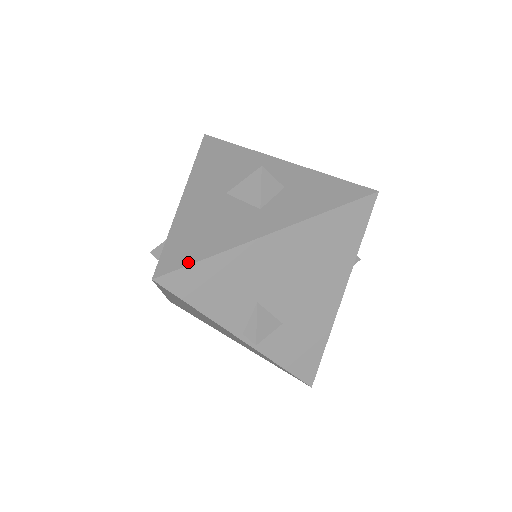
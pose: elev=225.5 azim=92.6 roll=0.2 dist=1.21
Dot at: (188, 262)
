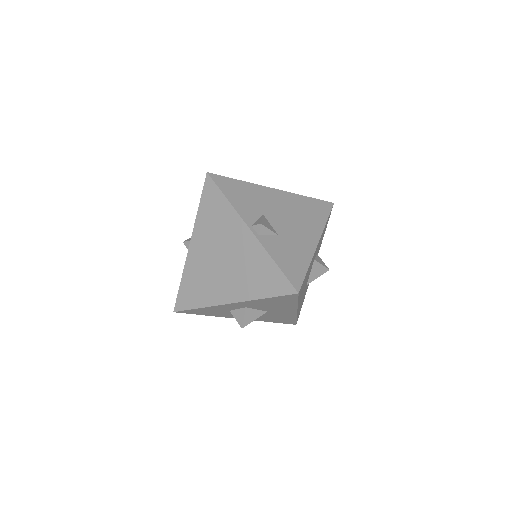
Dot at: (227, 178)
